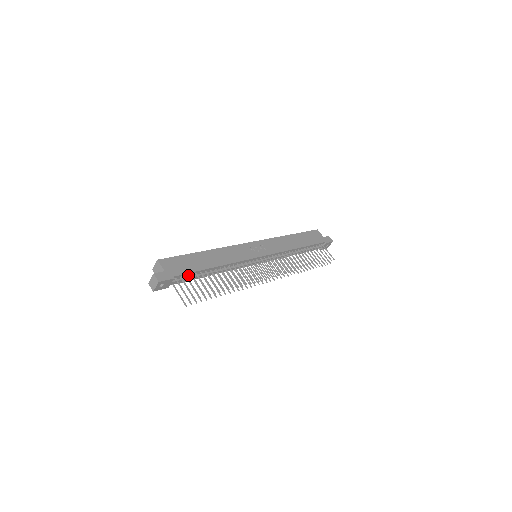
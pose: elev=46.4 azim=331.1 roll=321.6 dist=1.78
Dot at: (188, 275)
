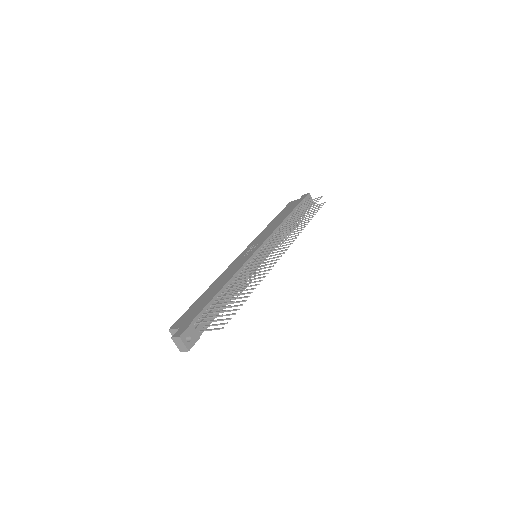
Dot at: (205, 313)
